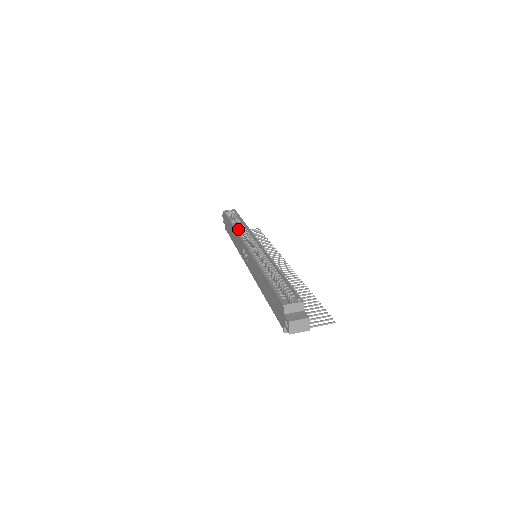
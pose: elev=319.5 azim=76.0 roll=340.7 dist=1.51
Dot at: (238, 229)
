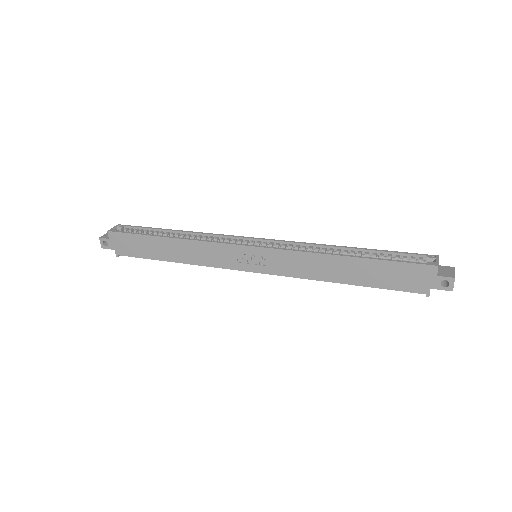
Dot at: (188, 239)
